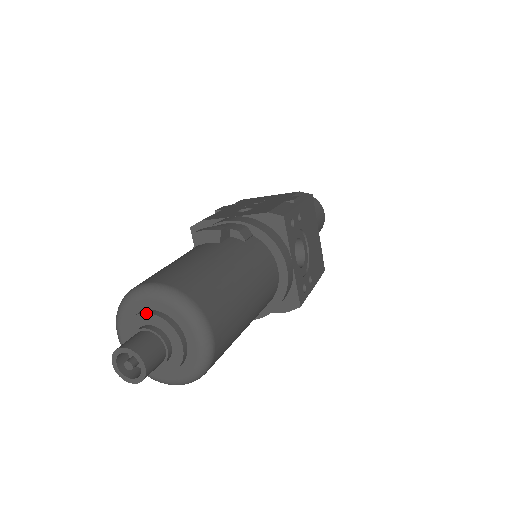
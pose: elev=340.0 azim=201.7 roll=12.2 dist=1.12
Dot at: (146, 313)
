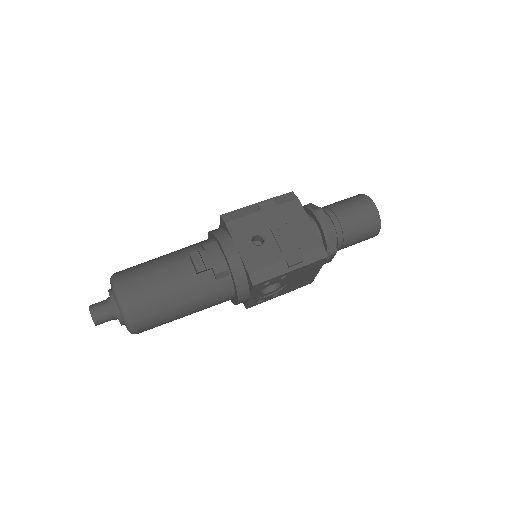
Dot at: (112, 302)
